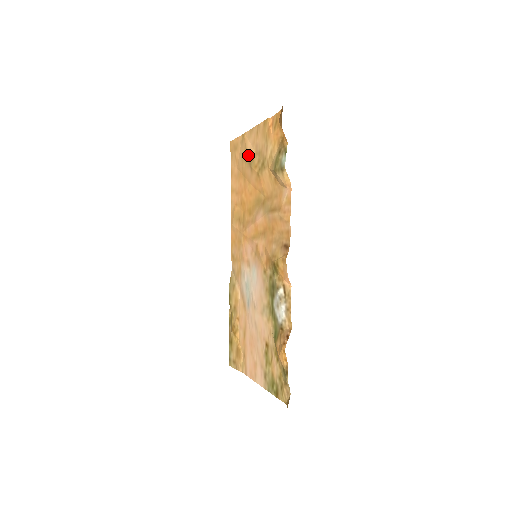
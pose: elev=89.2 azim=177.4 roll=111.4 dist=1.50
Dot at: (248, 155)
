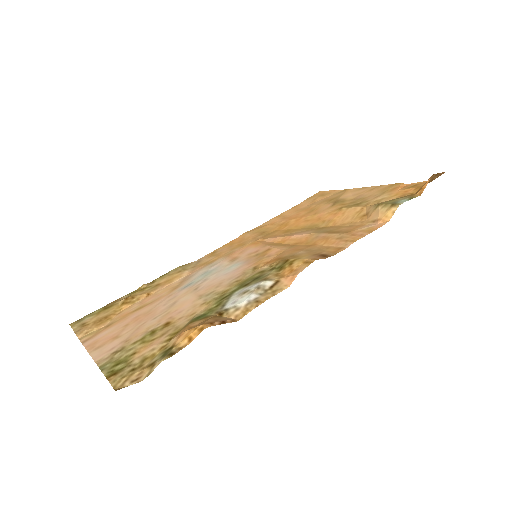
Dot at: (340, 198)
